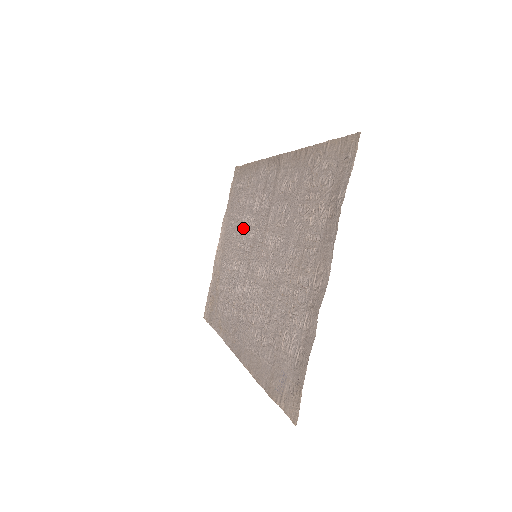
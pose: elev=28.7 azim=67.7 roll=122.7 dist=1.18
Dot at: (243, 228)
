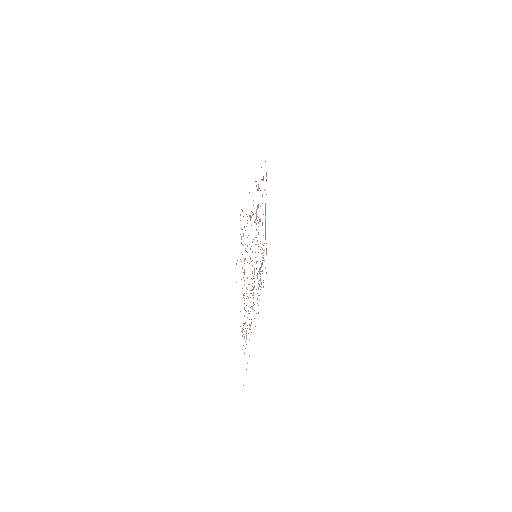
Dot at: occluded
